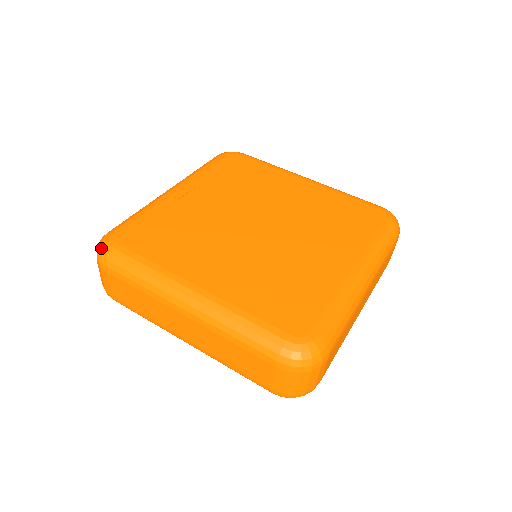
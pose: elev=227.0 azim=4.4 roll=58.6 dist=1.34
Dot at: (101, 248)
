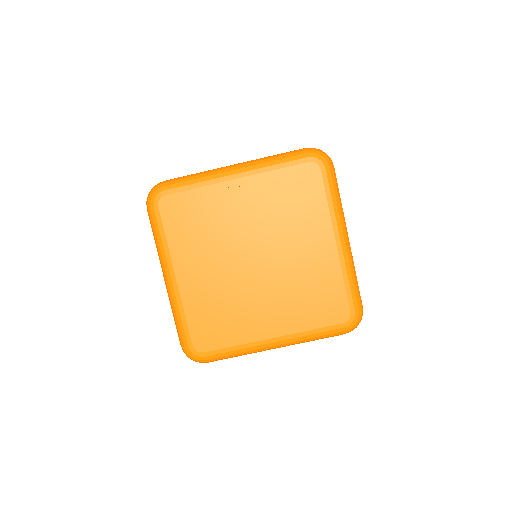
Dot at: (150, 197)
